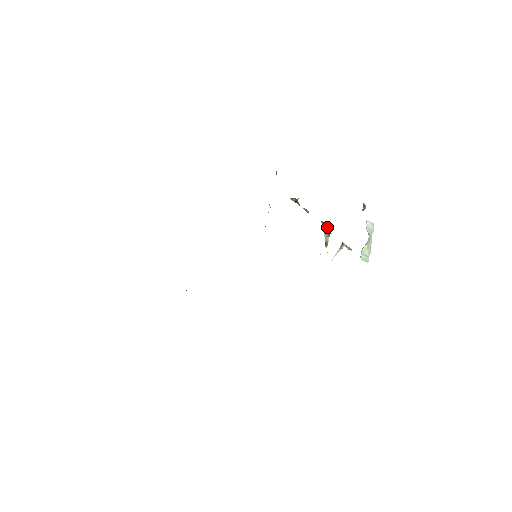
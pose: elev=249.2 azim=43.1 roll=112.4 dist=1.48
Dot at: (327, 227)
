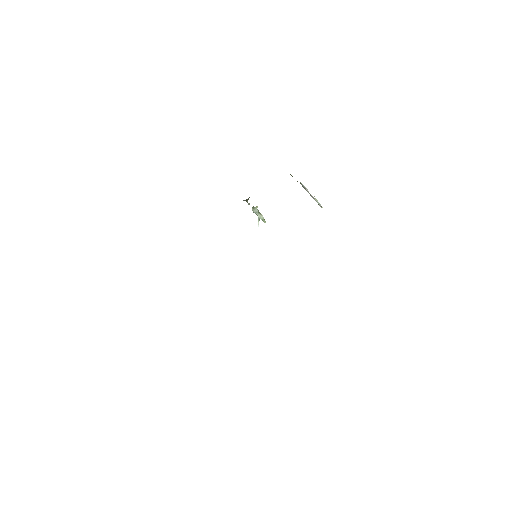
Dot at: (257, 209)
